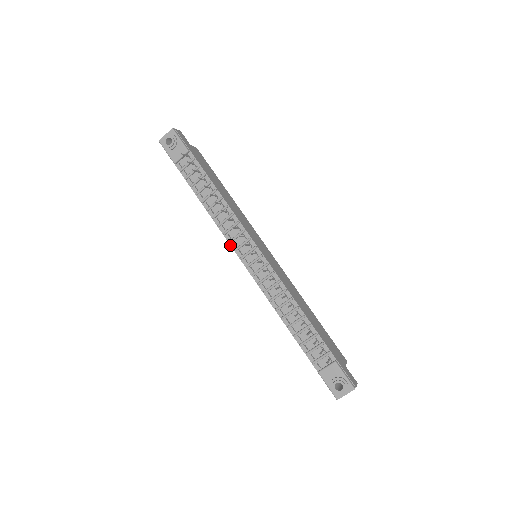
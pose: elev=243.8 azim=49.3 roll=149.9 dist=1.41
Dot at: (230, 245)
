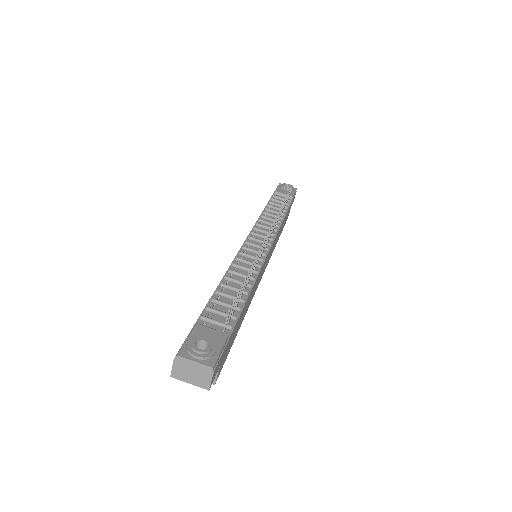
Dot at: (251, 230)
